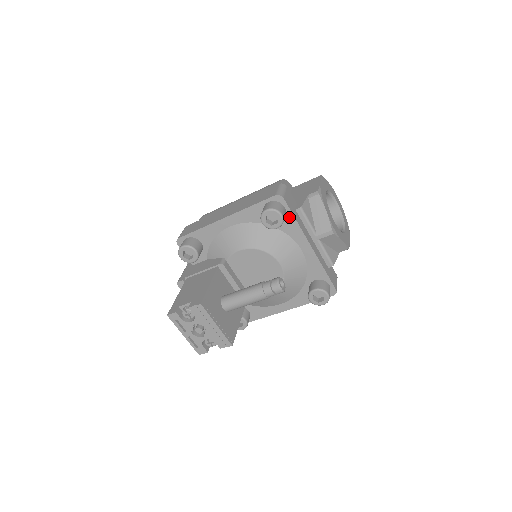
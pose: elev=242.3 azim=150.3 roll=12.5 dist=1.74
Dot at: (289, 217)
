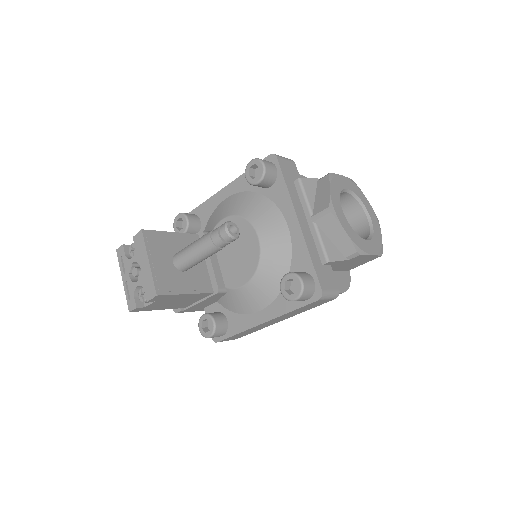
Dot at: (280, 181)
